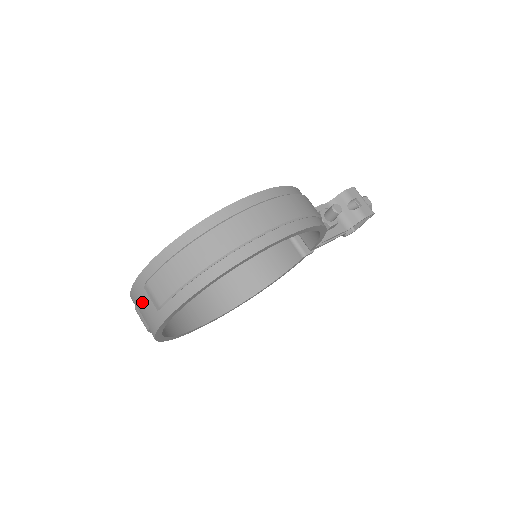
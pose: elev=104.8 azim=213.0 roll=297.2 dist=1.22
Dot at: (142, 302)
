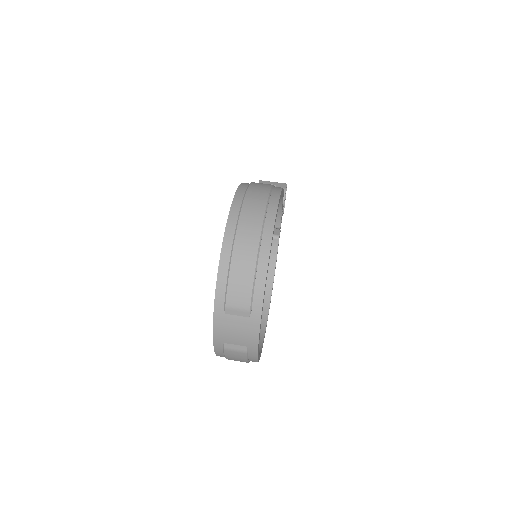
Dot at: (231, 328)
